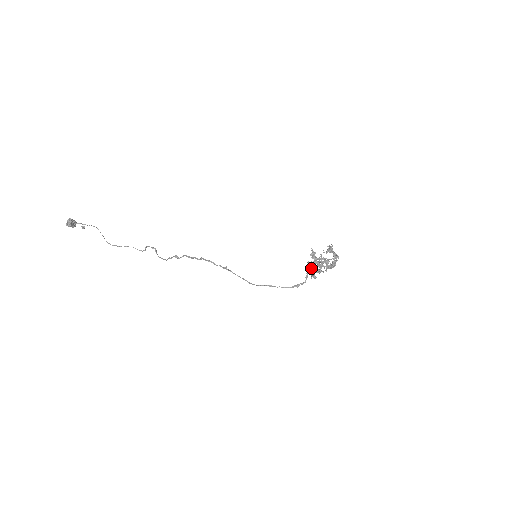
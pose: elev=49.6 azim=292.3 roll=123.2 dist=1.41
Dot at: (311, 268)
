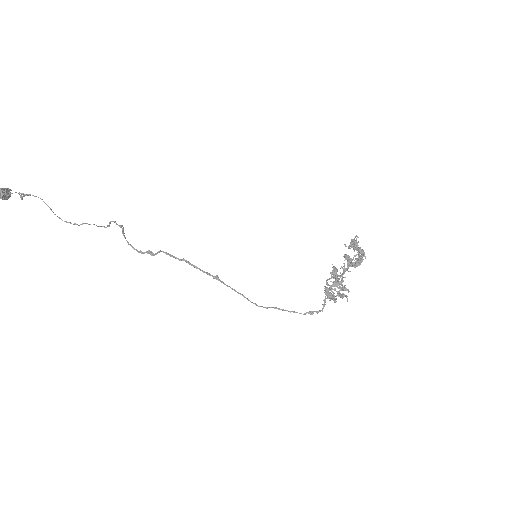
Dot at: (331, 293)
